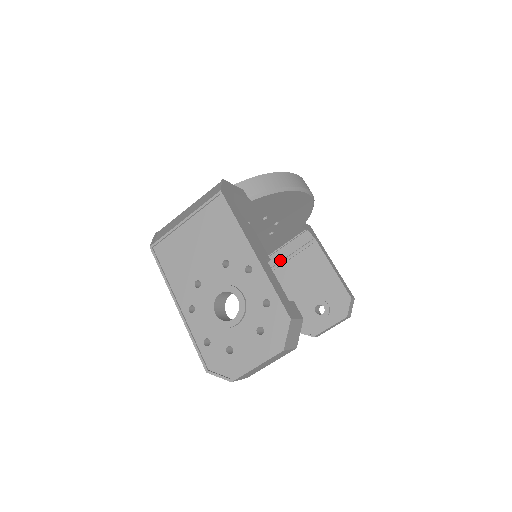
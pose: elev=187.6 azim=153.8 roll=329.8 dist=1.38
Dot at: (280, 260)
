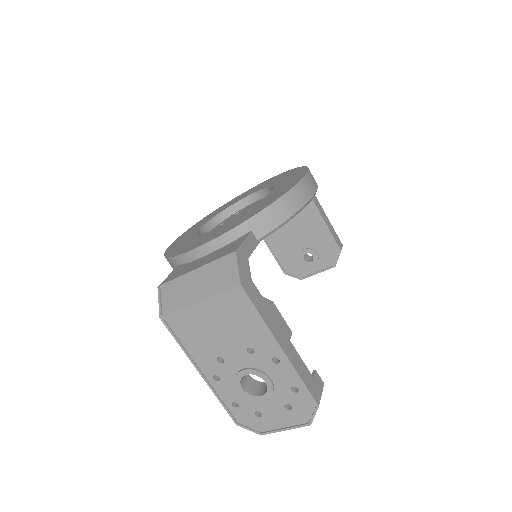
Dot at: occluded
